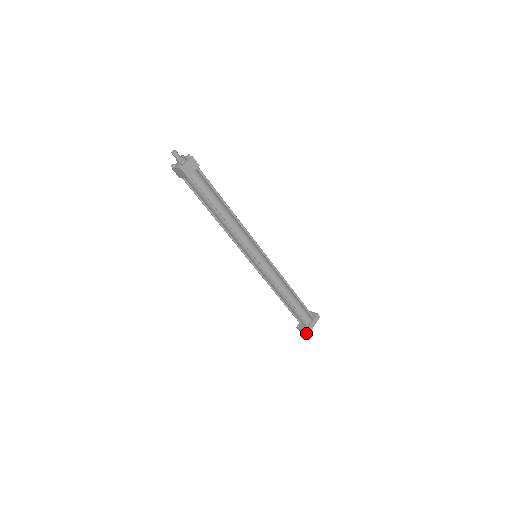
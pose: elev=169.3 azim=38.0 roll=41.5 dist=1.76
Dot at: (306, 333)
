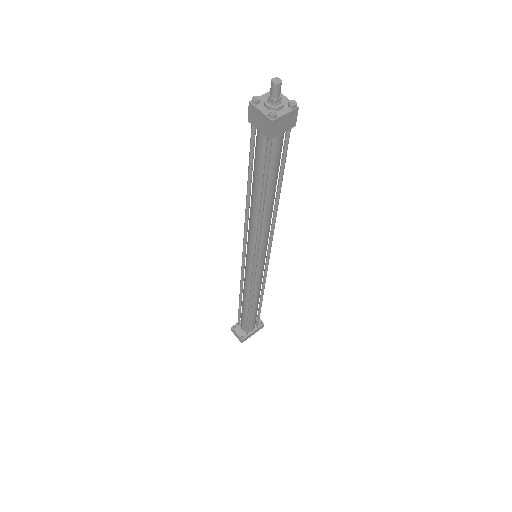
Dot at: (240, 340)
